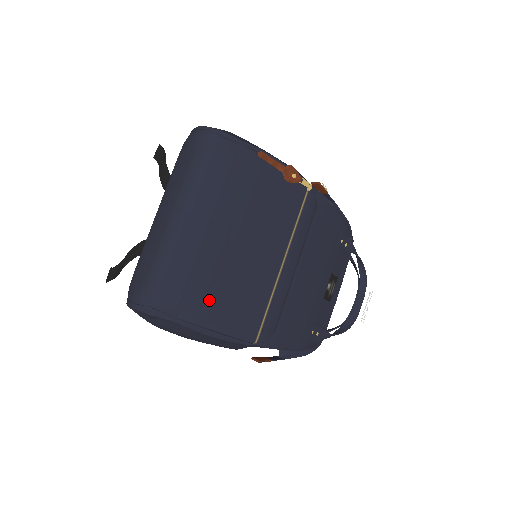
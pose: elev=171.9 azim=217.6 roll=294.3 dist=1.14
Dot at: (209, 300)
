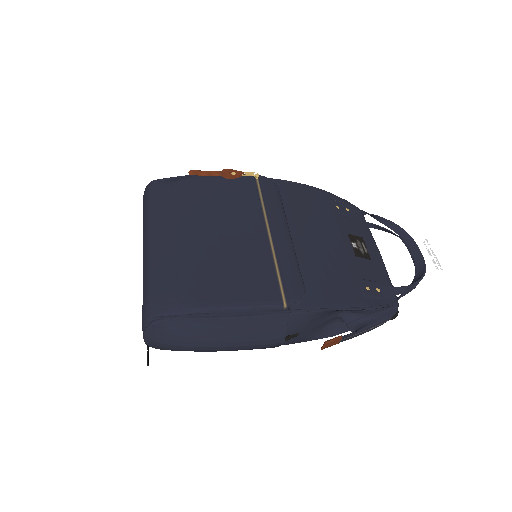
Dot at: (205, 286)
